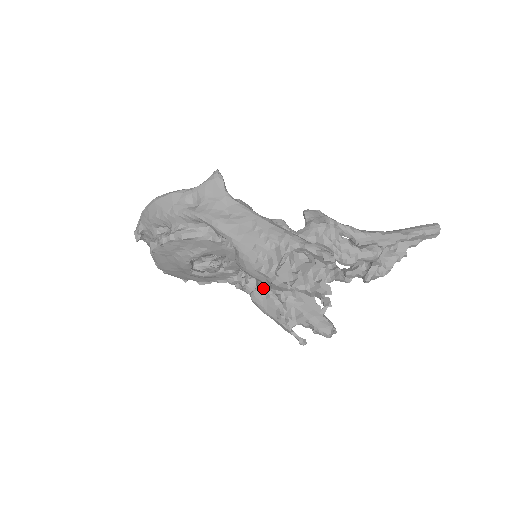
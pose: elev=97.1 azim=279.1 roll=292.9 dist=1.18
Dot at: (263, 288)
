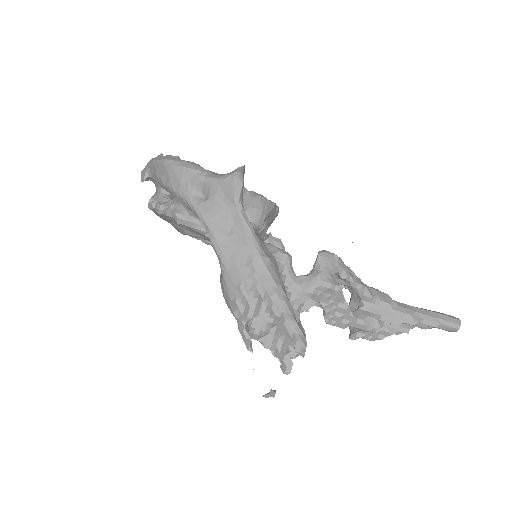
Dot at: occluded
